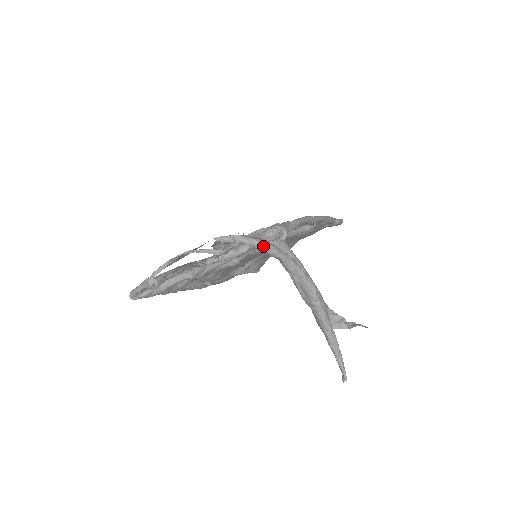
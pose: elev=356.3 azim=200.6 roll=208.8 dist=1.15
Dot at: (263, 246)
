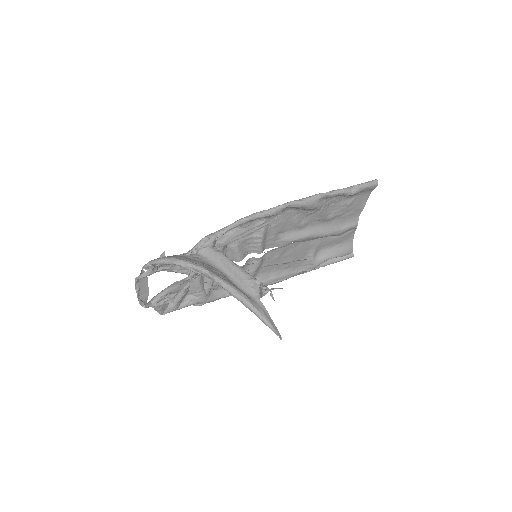
Dot at: (161, 262)
